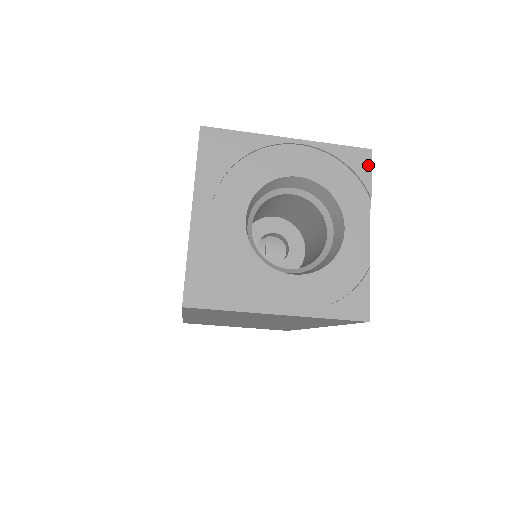
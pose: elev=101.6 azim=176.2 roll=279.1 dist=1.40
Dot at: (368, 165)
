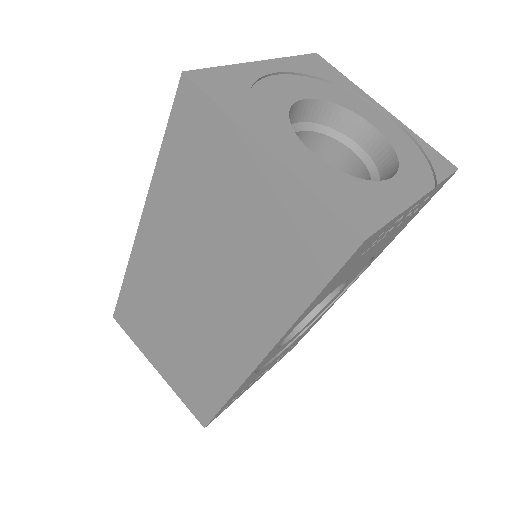
Dot at: (448, 171)
